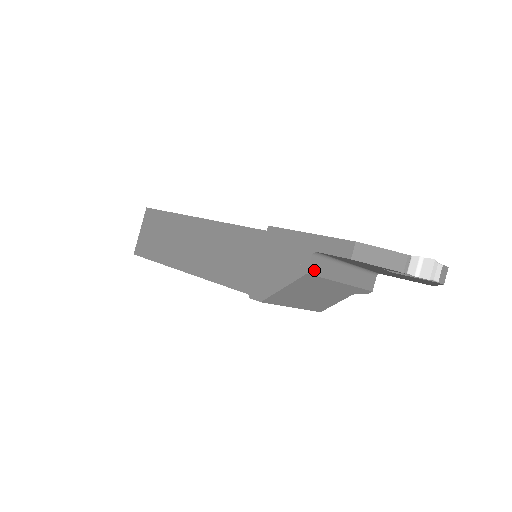
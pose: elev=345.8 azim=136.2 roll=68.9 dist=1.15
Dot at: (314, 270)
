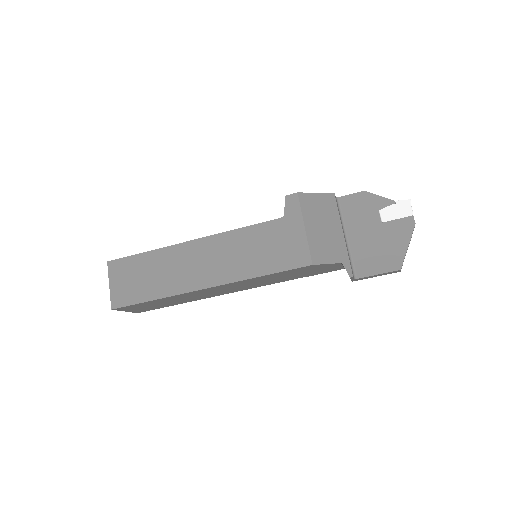
Dot at: (336, 200)
